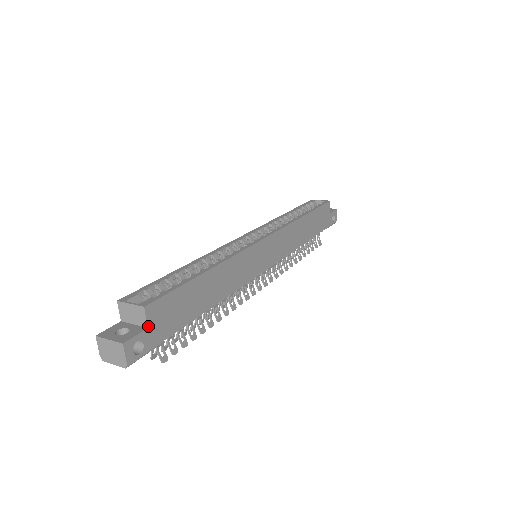
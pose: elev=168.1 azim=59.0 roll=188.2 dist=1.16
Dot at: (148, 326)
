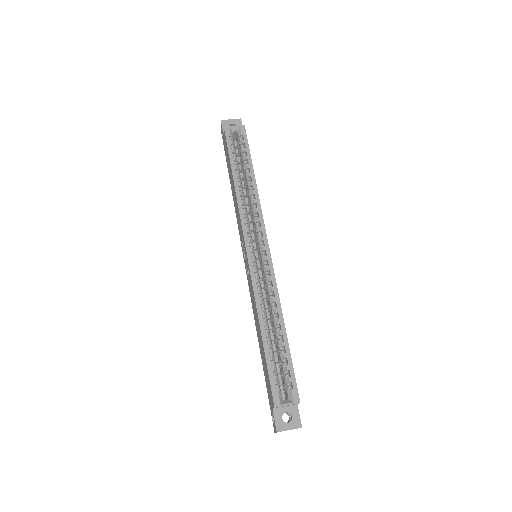
Dot at: occluded
